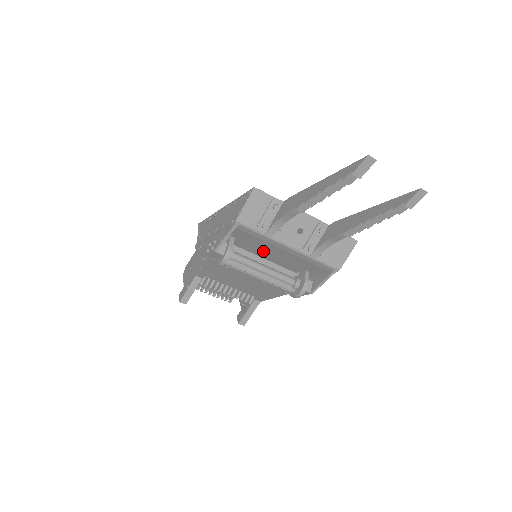
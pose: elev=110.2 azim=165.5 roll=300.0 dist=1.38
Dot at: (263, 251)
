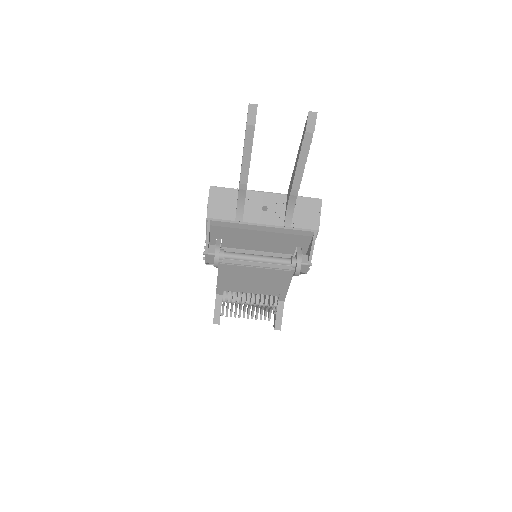
Dot at: (250, 242)
